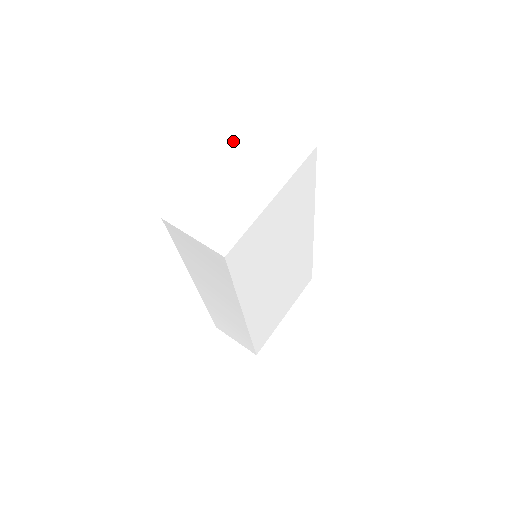
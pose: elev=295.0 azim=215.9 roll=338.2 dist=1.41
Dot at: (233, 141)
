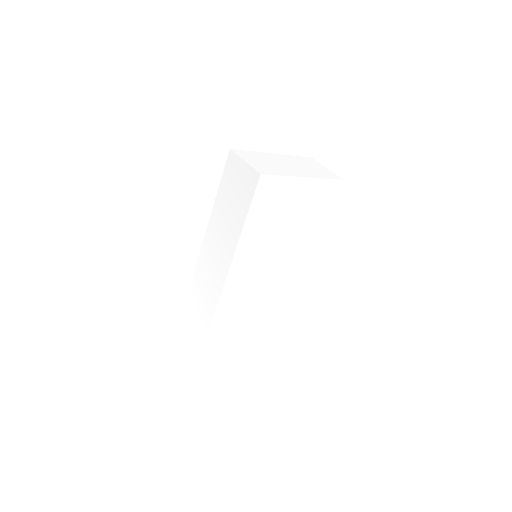
Dot at: occluded
